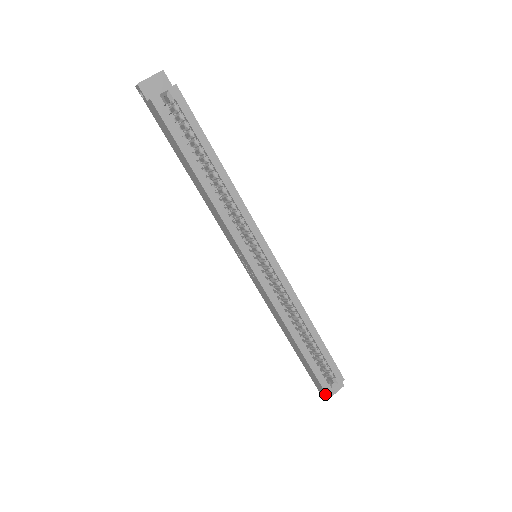
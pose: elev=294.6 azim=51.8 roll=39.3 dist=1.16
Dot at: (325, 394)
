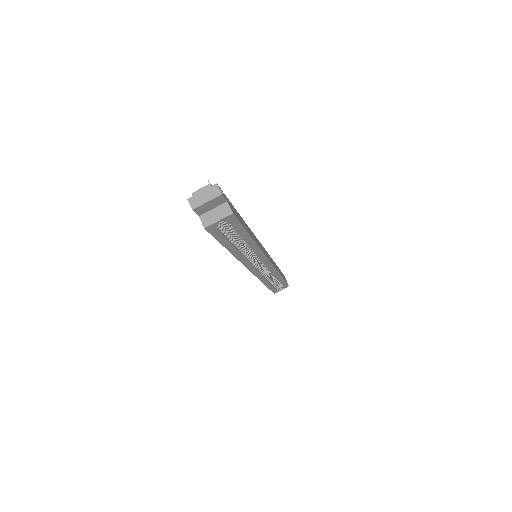
Dot at: occluded
